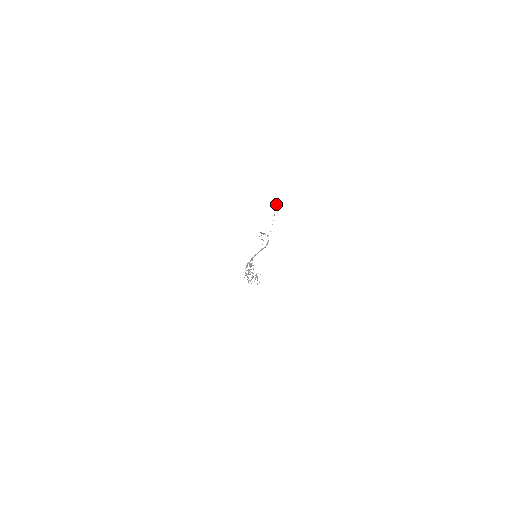
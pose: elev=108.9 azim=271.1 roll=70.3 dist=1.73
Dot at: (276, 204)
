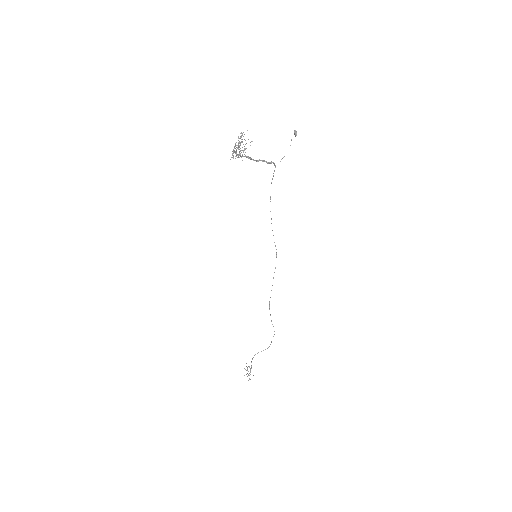
Dot at: (295, 131)
